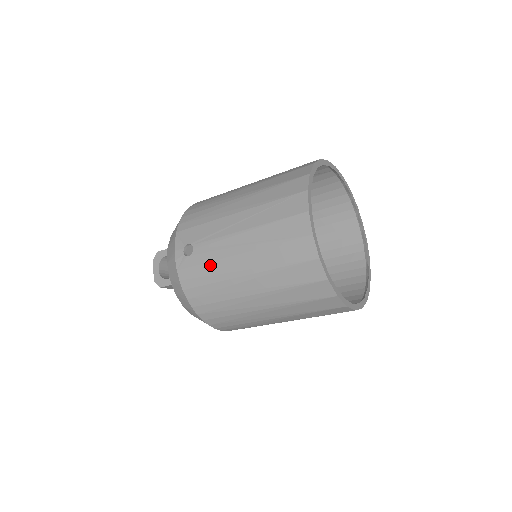
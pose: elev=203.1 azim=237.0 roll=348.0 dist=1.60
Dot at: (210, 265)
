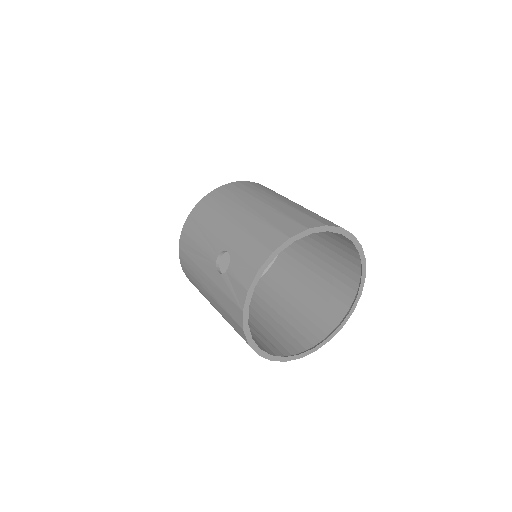
Dot at: occluded
